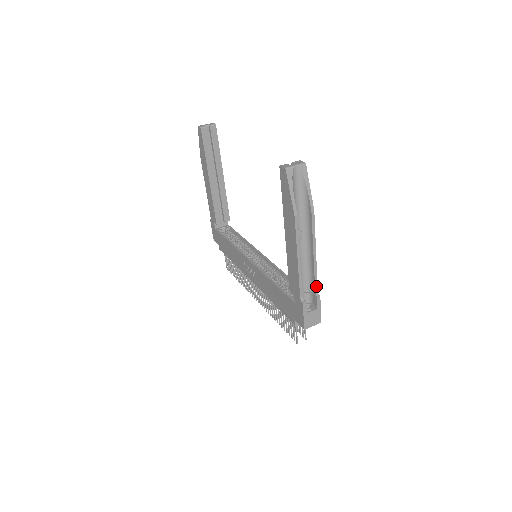
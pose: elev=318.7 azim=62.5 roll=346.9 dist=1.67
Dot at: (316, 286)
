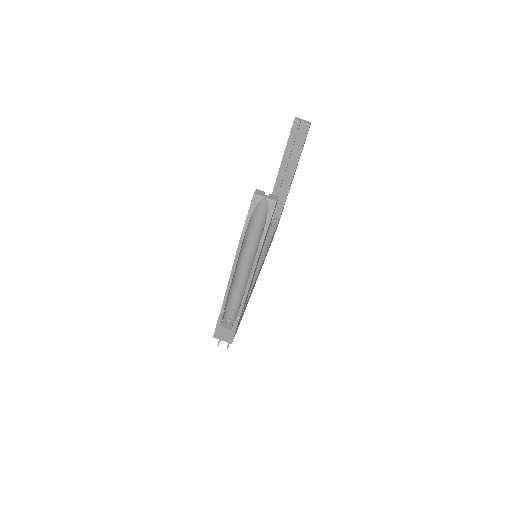
Dot at: (240, 311)
